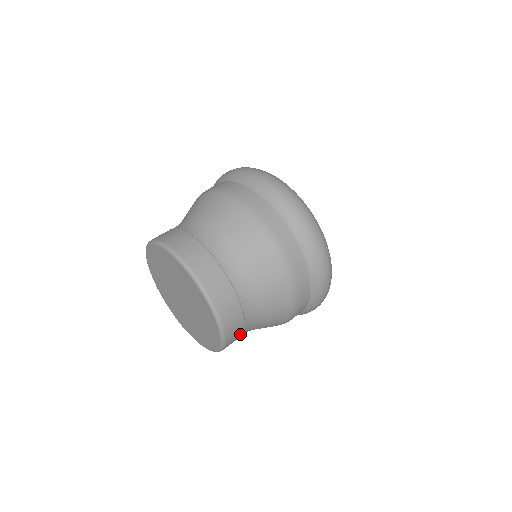
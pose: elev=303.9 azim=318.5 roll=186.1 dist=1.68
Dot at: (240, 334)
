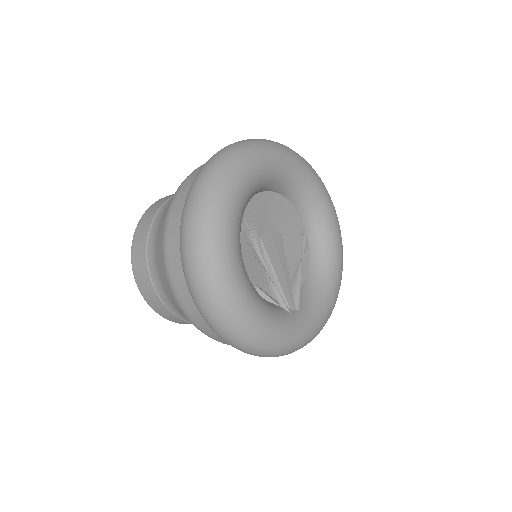
Dot at: occluded
